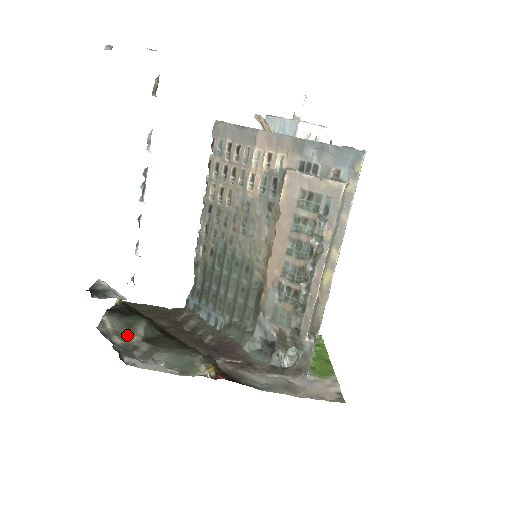
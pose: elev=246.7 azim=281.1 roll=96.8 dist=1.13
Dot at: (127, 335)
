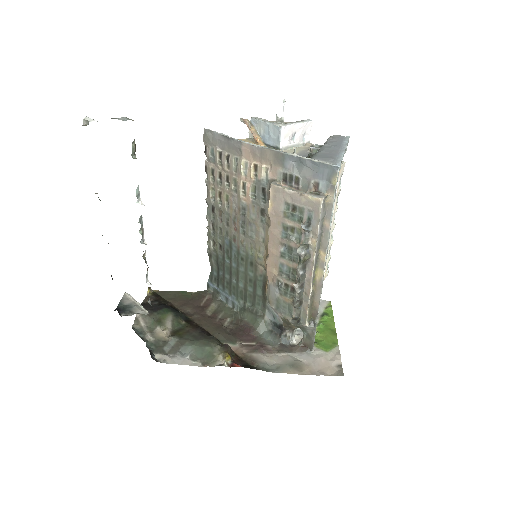
Dot at: (157, 331)
